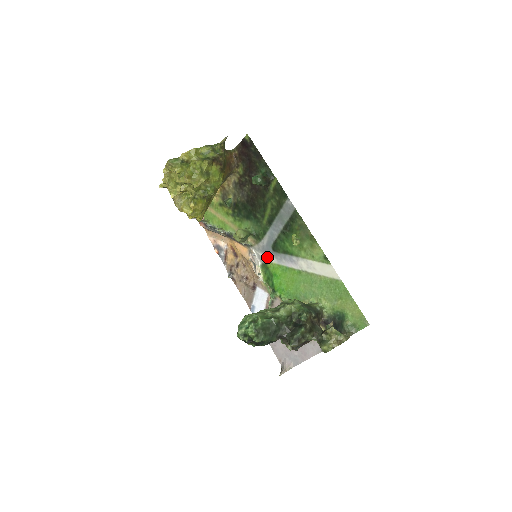
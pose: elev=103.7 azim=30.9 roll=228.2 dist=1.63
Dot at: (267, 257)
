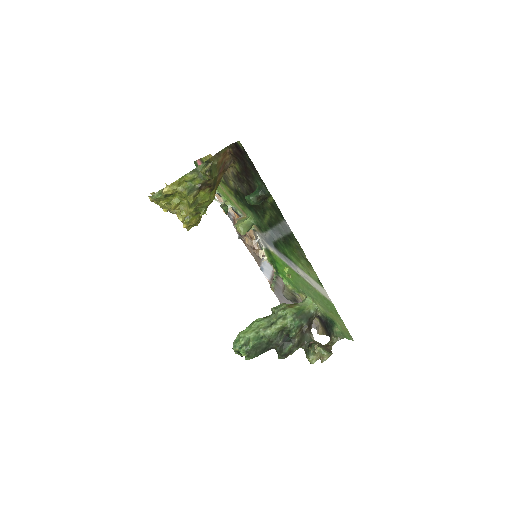
Dot at: (270, 247)
